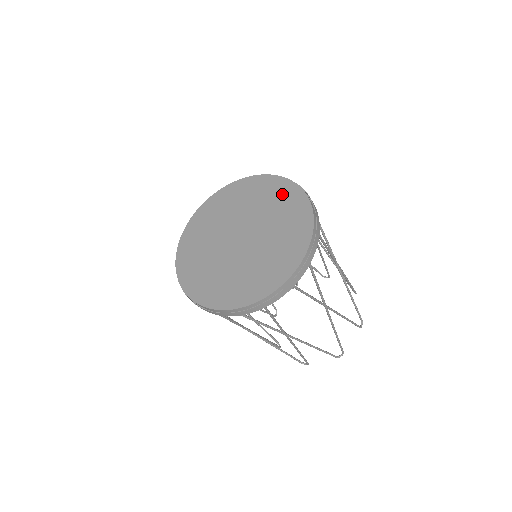
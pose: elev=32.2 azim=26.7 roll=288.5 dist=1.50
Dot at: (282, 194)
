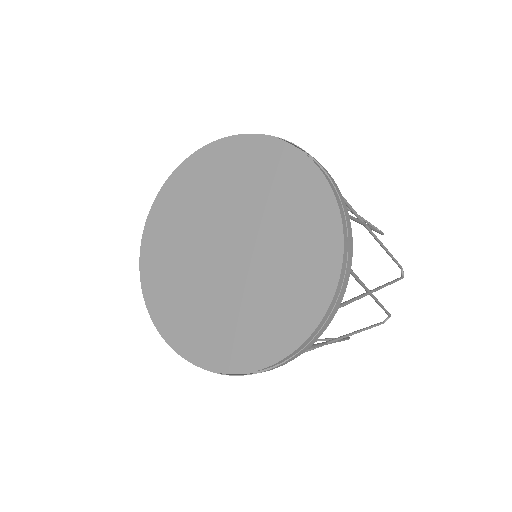
Dot at: (311, 217)
